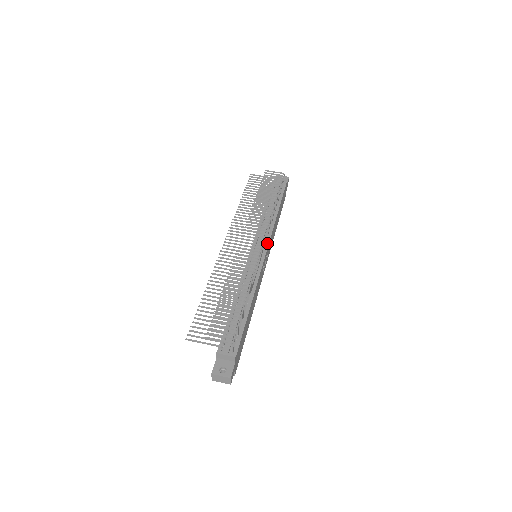
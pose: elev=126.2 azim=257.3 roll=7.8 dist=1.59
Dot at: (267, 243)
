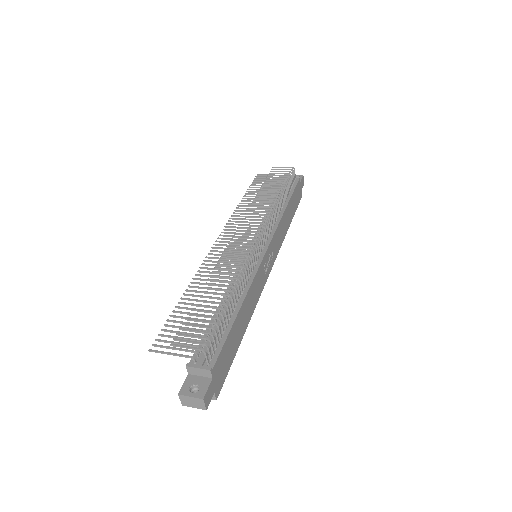
Dot at: (269, 239)
